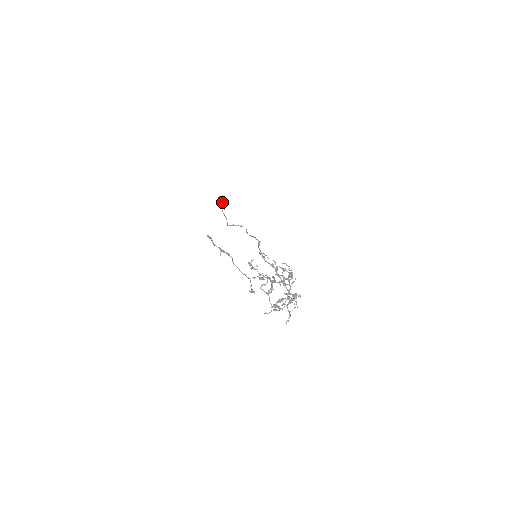
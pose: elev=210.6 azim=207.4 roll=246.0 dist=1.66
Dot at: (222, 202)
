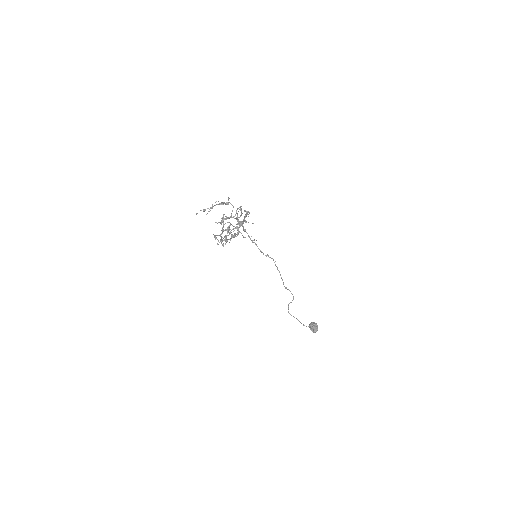
Dot at: (310, 325)
